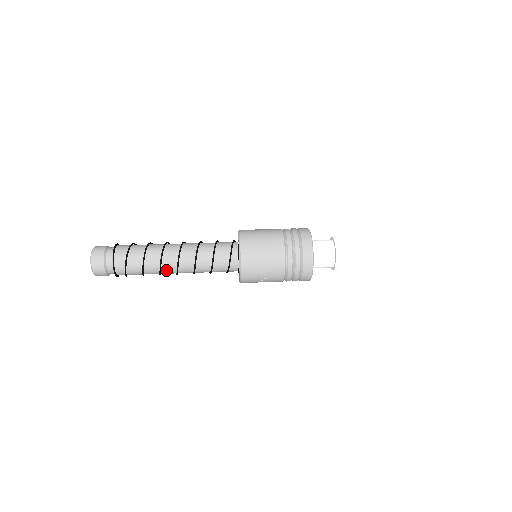
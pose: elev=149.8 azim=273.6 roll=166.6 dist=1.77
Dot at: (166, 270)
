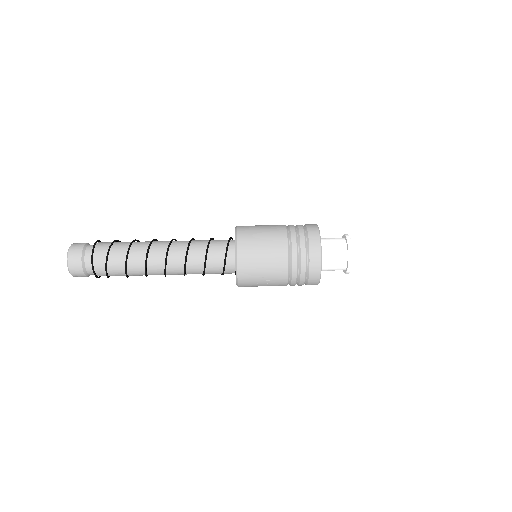
Dot at: (152, 271)
